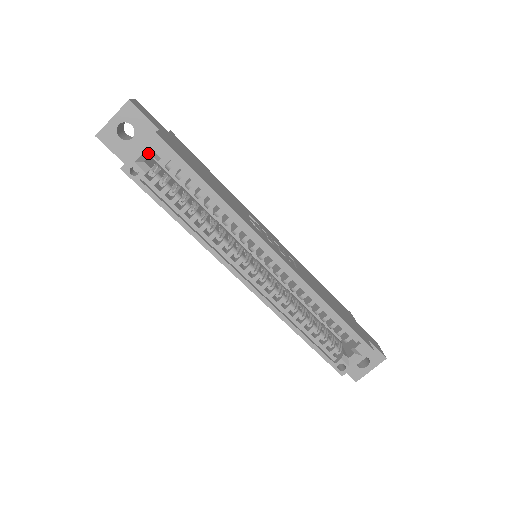
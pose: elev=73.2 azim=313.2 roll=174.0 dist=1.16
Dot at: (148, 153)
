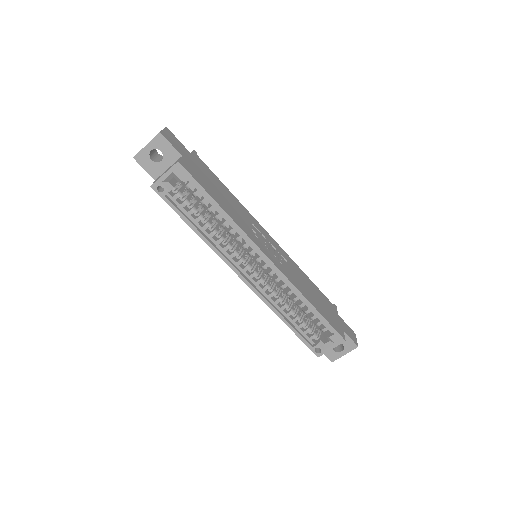
Dot at: (172, 176)
